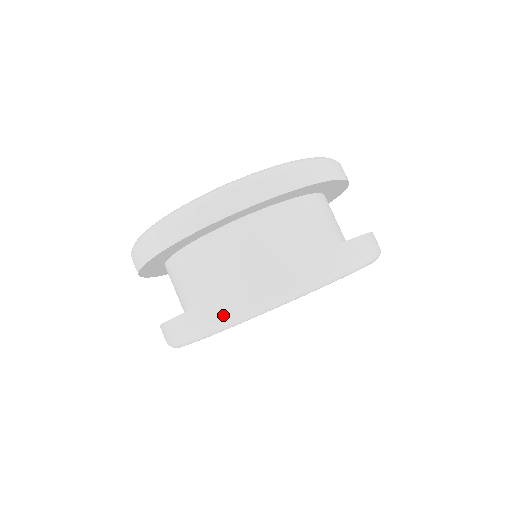
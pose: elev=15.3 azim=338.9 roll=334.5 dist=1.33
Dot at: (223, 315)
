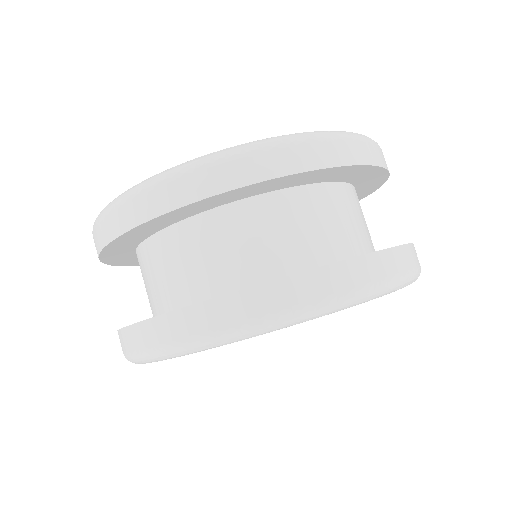
Dot at: occluded
